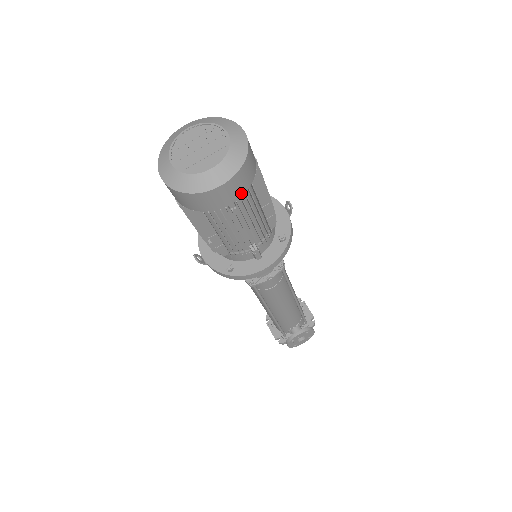
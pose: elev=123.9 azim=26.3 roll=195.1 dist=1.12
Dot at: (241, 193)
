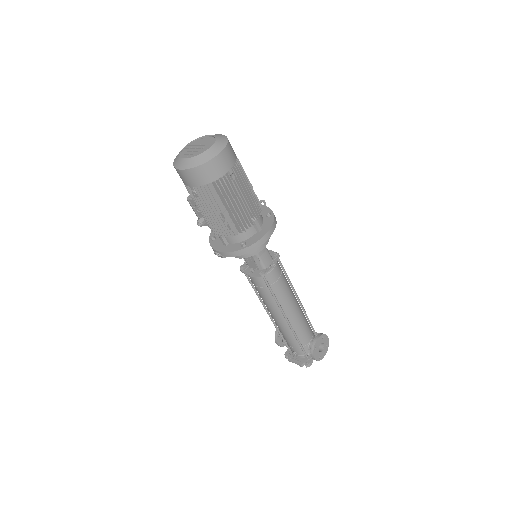
Dot at: (233, 162)
